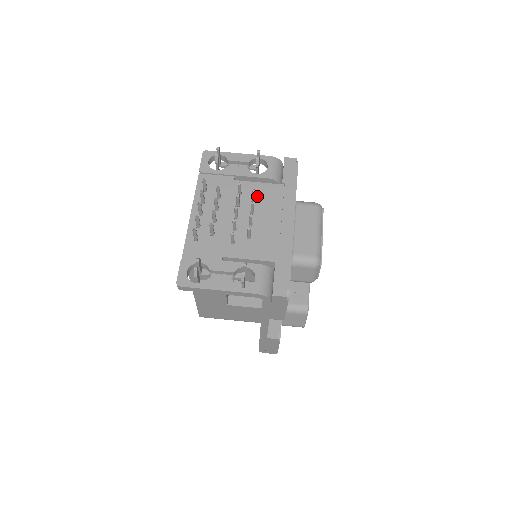
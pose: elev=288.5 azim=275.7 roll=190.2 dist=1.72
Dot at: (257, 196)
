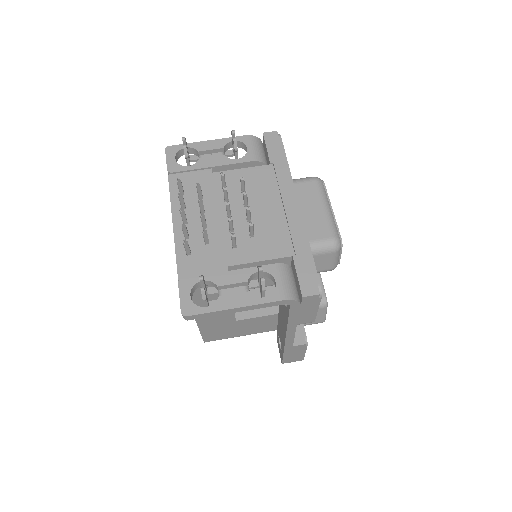
Dot at: (245, 185)
